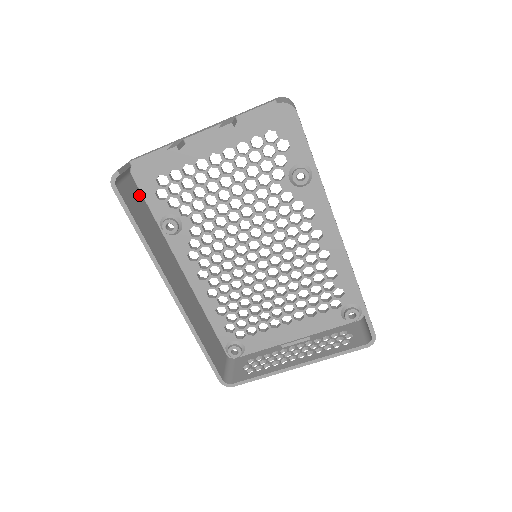
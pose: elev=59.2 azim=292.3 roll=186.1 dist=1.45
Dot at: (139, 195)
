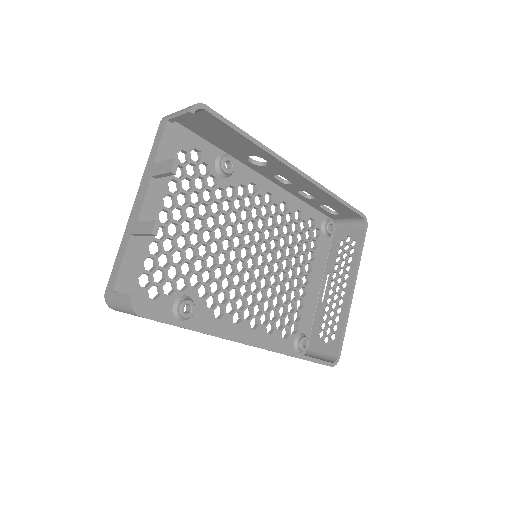
Dot at: occluded
